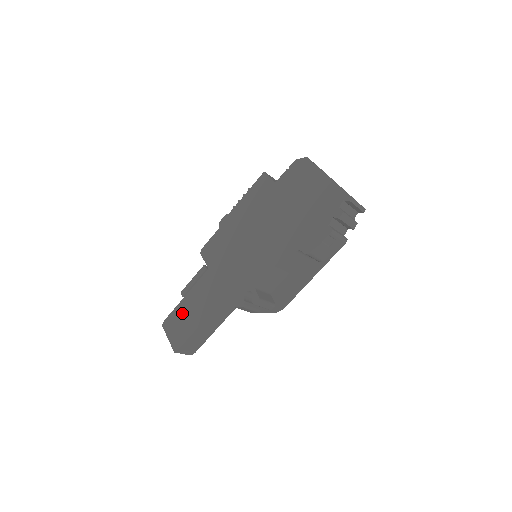
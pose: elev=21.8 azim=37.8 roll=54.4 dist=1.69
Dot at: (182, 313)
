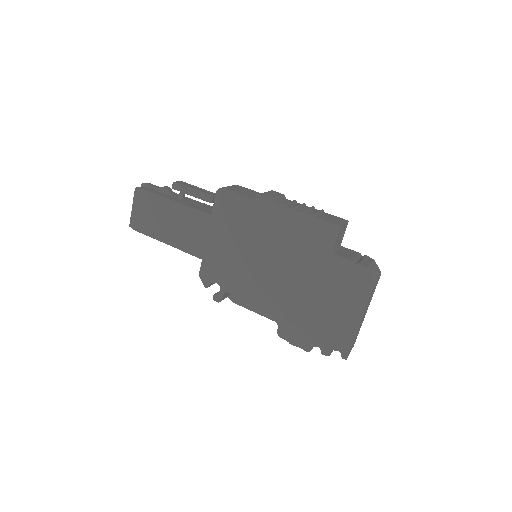
Dot at: (159, 210)
